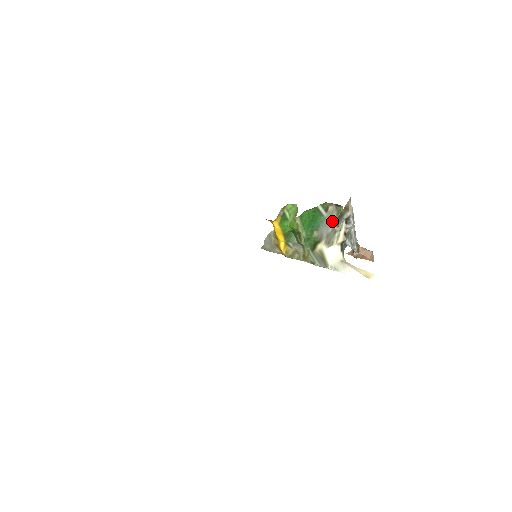
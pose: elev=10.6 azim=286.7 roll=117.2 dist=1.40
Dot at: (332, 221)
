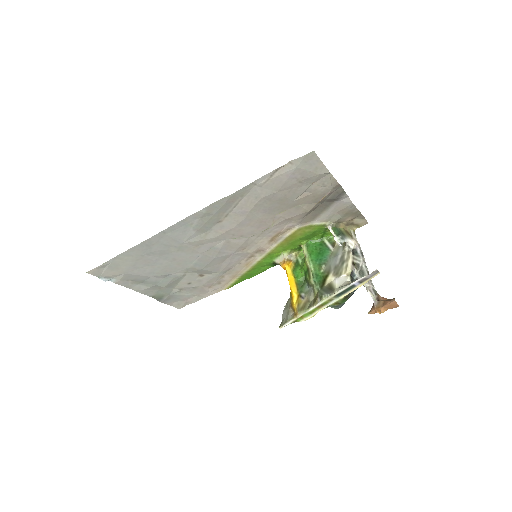
Dot at: (339, 254)
